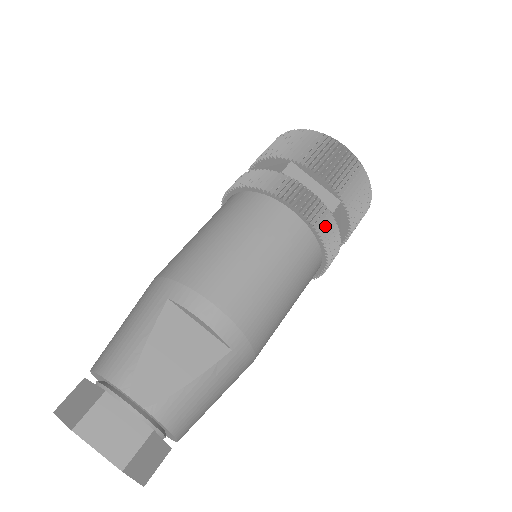
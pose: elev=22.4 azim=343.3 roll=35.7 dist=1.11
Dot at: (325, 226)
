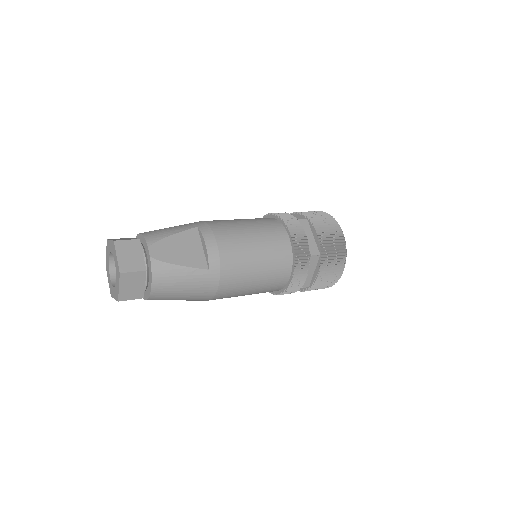
Dot at: (302, 258)
